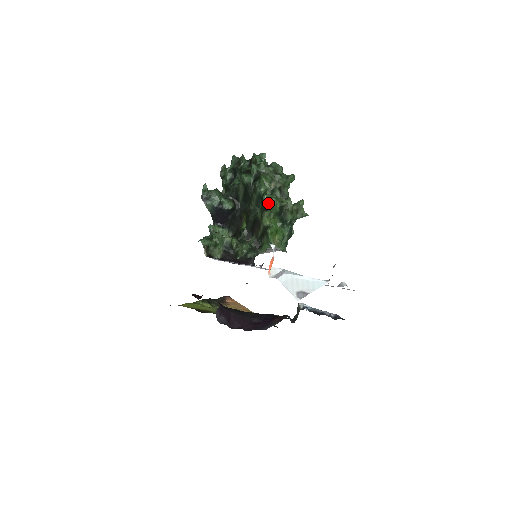
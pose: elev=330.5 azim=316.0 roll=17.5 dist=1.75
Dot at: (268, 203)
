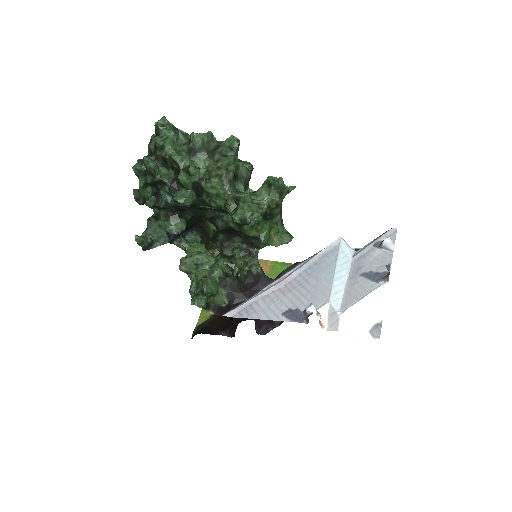
Dot at: (245, 223)
